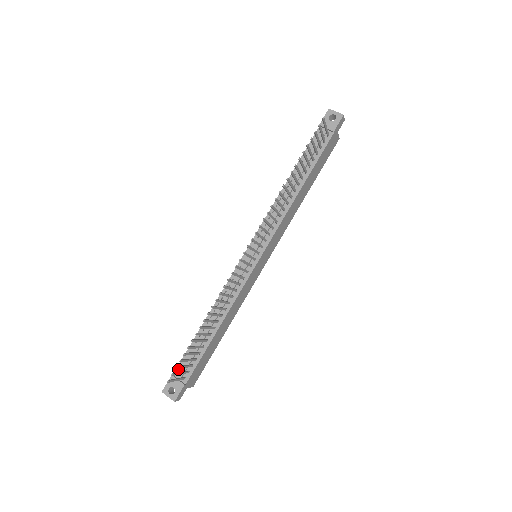
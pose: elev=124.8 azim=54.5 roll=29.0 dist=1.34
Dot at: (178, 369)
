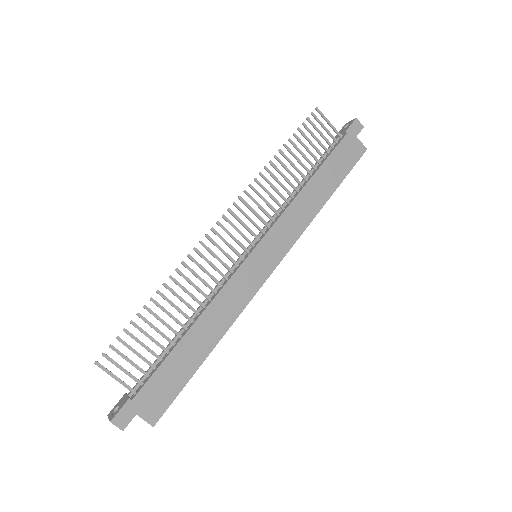
Dot at: occluded
